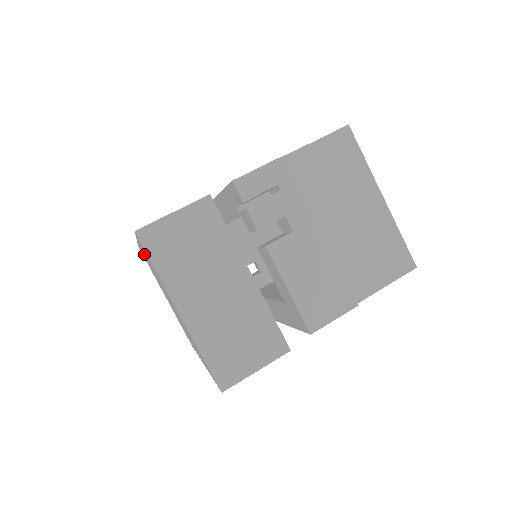
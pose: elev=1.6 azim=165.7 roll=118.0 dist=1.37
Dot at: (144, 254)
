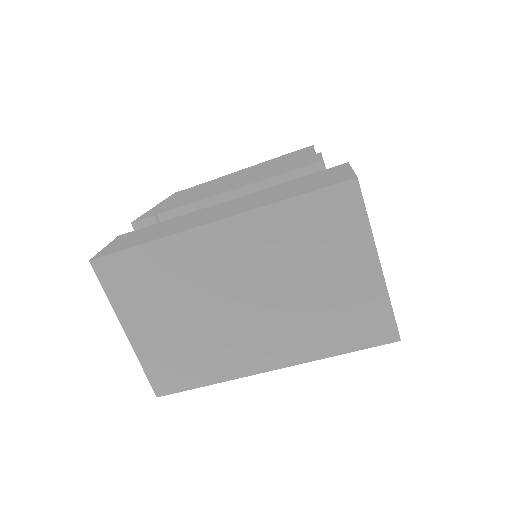
Dot at: (224, 239)
